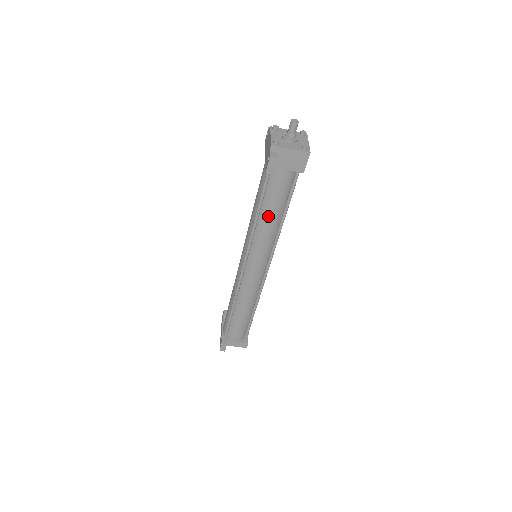
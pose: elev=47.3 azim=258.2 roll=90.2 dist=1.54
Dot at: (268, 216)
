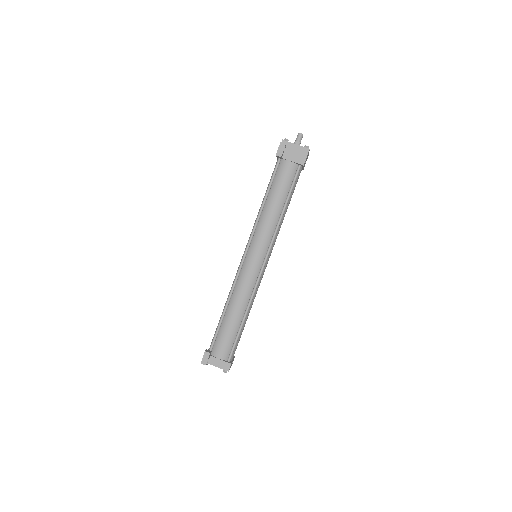
Dot at: (272, 203)
